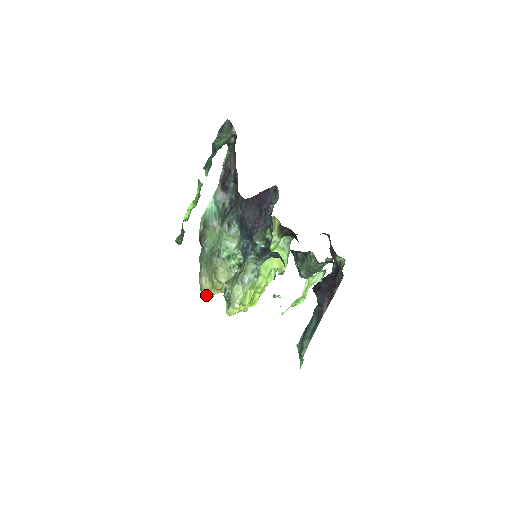
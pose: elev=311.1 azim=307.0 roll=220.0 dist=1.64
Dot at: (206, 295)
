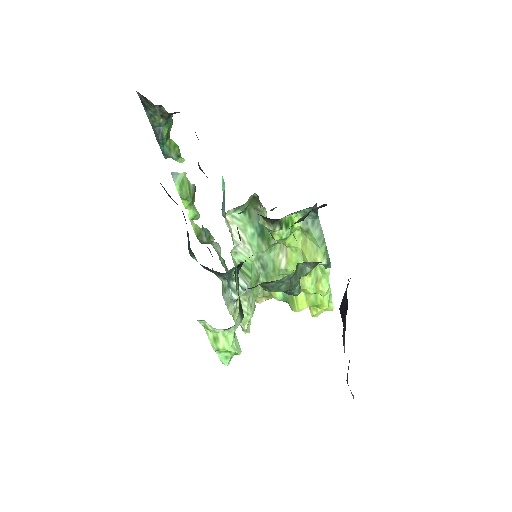
Dot at: occluded
